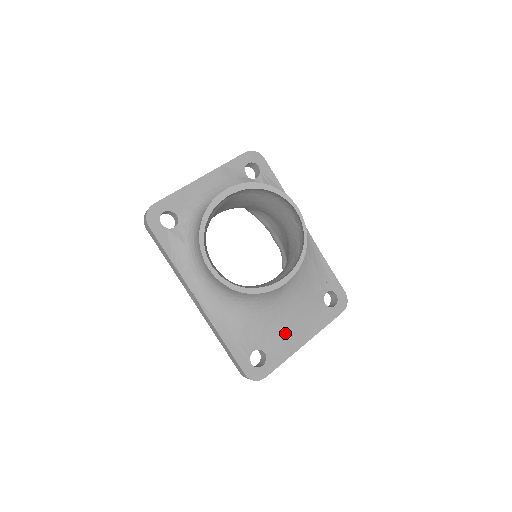
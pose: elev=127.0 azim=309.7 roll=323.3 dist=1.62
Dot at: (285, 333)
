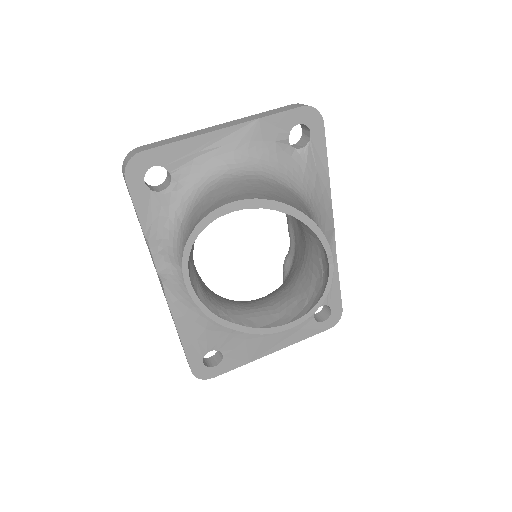
Dot at: (254, 340)
